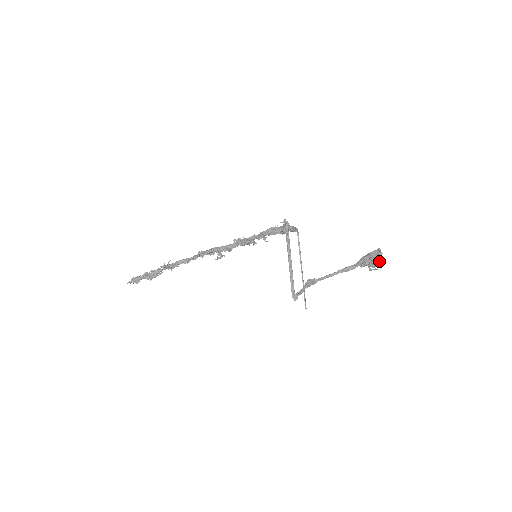
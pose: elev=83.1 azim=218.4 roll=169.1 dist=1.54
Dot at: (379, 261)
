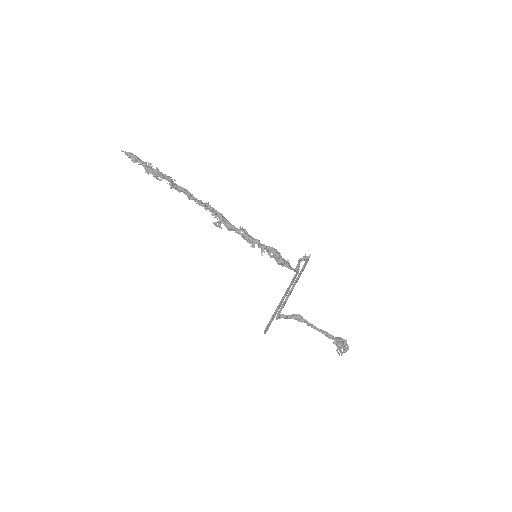
Dot at: (345, 351)
